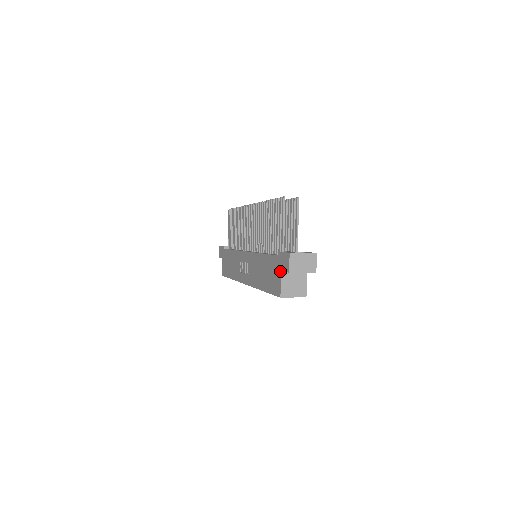
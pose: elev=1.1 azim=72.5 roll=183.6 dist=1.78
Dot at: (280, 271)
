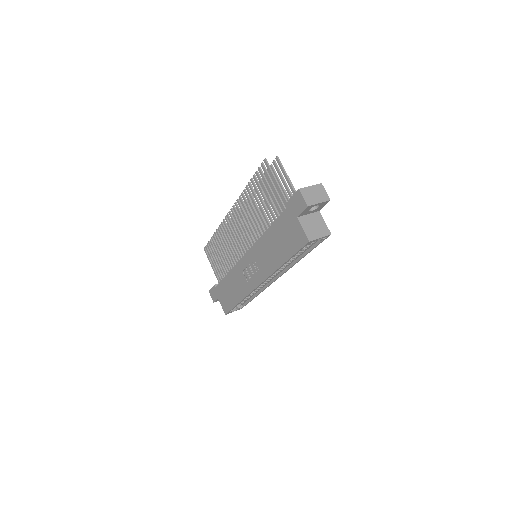
Dot at: (296, 218)
